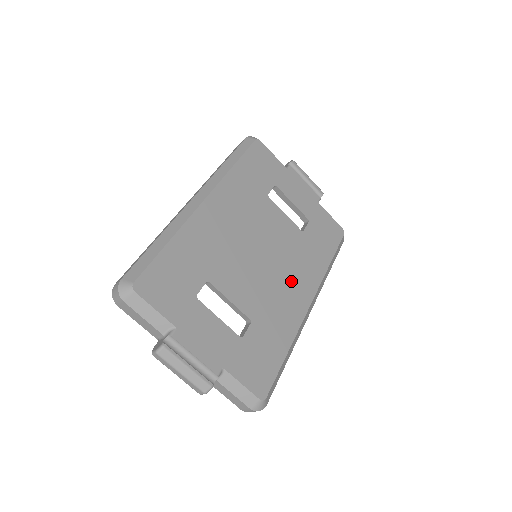
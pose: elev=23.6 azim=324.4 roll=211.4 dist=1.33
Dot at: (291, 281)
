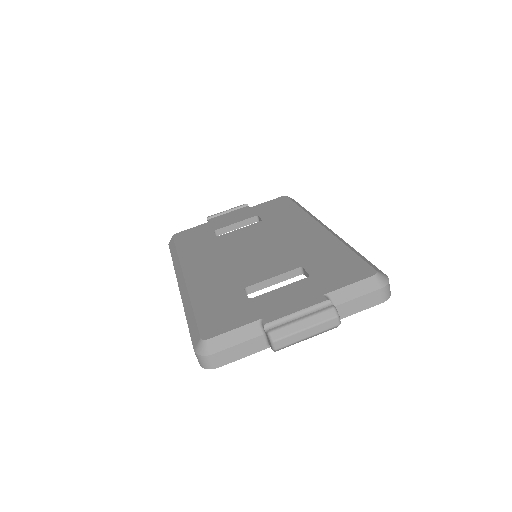
Dot at: (293, 235)
